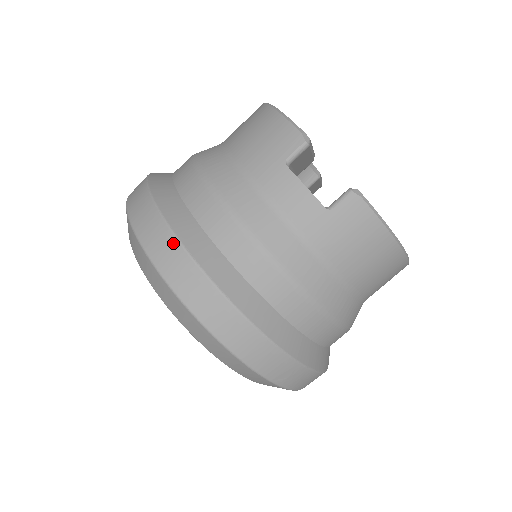
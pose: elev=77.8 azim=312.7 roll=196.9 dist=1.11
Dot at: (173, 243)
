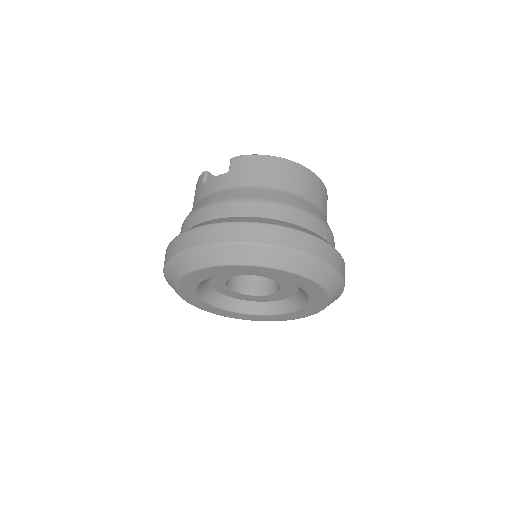
Dot at: (175, 240)
